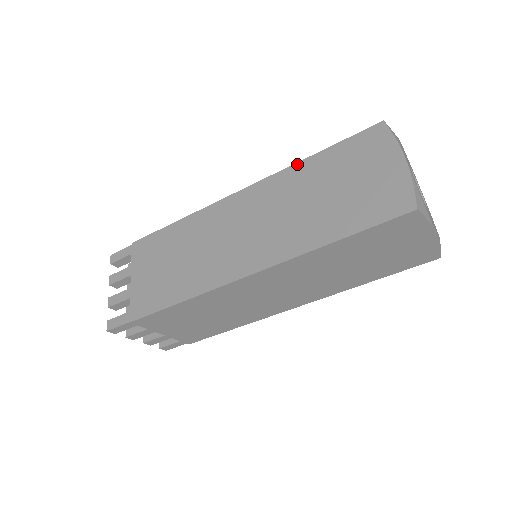
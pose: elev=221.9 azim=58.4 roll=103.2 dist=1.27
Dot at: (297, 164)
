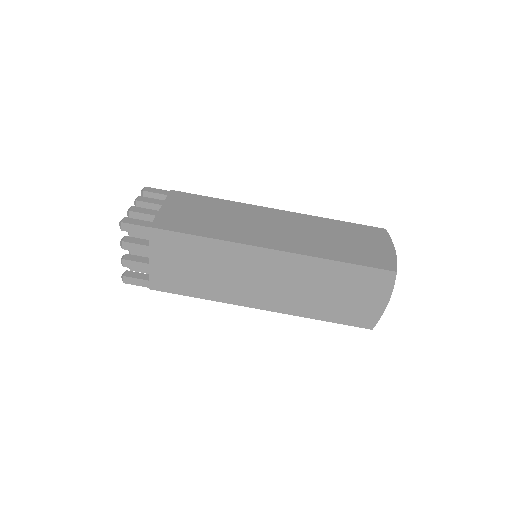
Dot at: (324, 218)
